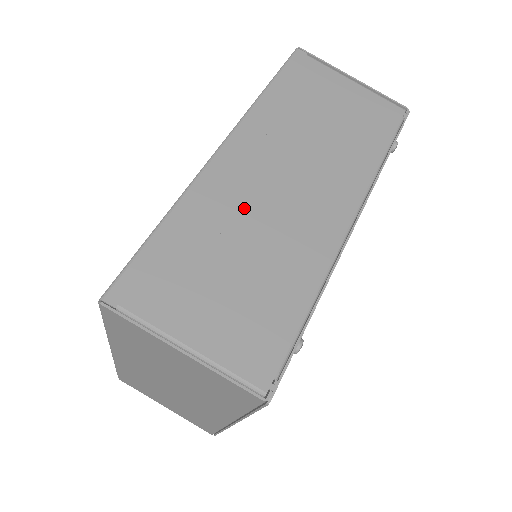
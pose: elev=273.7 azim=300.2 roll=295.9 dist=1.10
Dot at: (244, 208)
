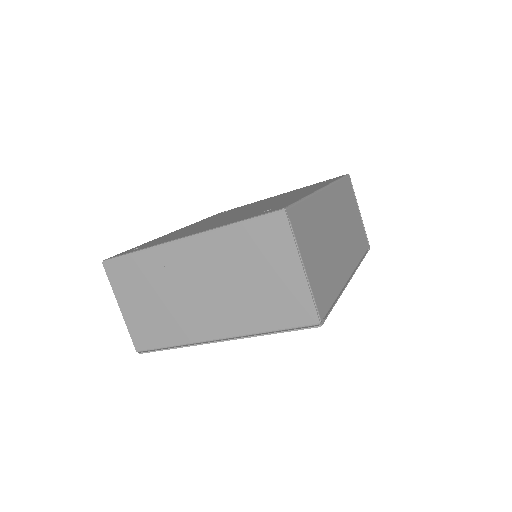
Dot at: (327, 226)
